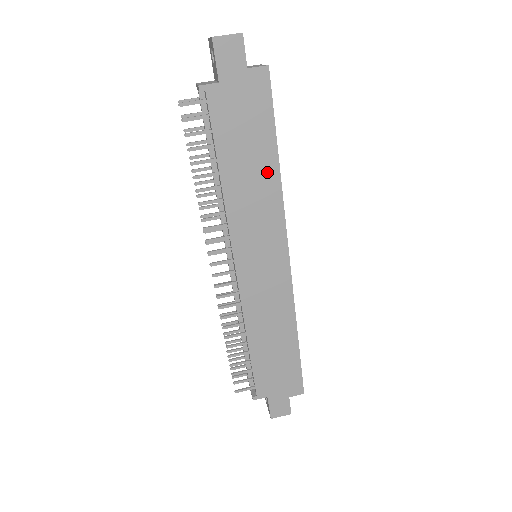
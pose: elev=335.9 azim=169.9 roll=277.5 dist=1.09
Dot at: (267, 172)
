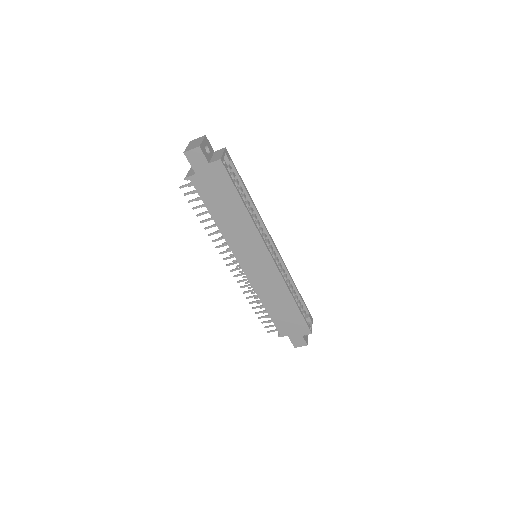
Dot at: (241, 214)
